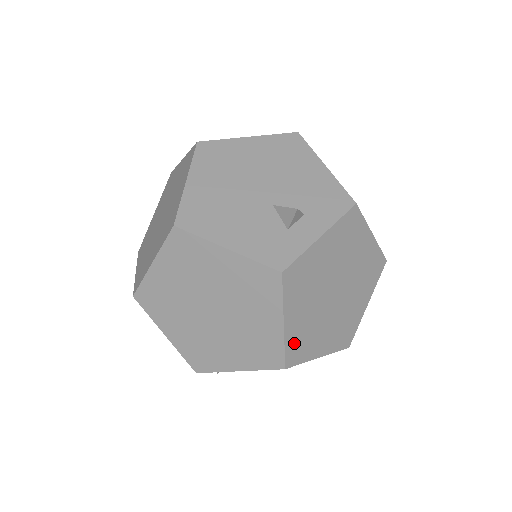
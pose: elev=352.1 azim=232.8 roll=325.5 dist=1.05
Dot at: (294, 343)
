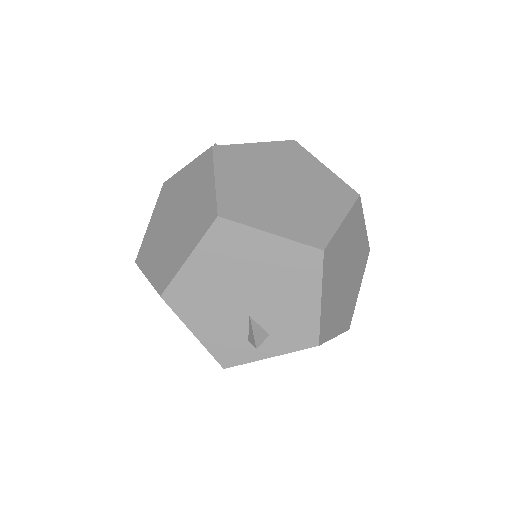
Dot at: occluded
